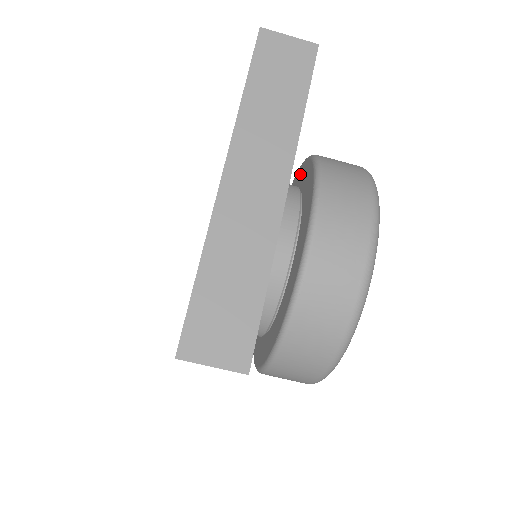
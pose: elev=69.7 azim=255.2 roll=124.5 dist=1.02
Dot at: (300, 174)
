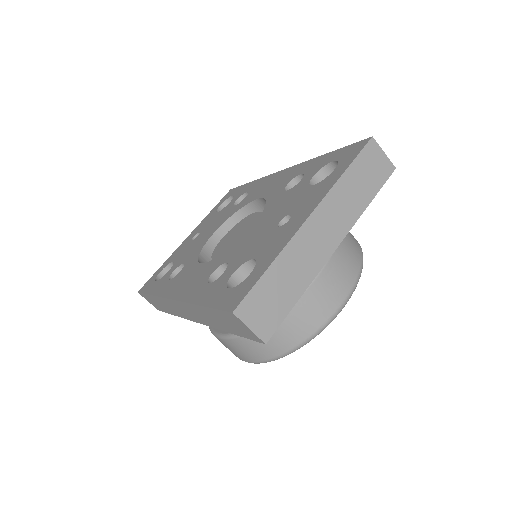
Dot at: occluded
